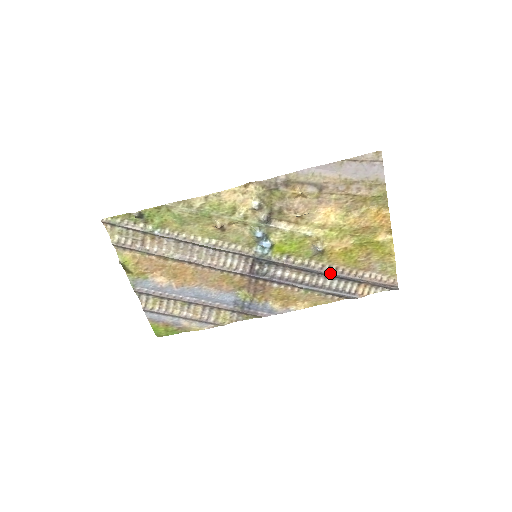
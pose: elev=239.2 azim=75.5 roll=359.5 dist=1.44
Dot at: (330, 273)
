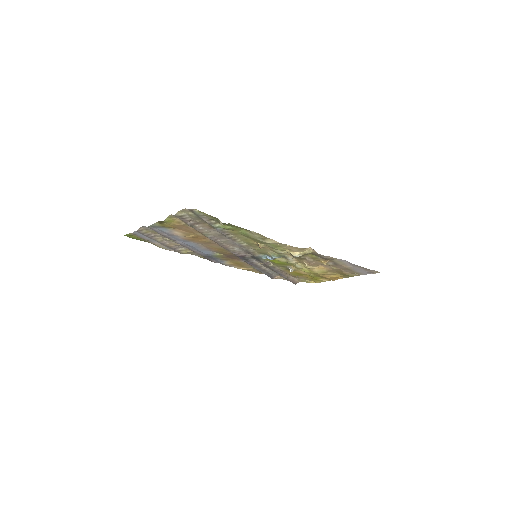
Dot at: (278, 272)
